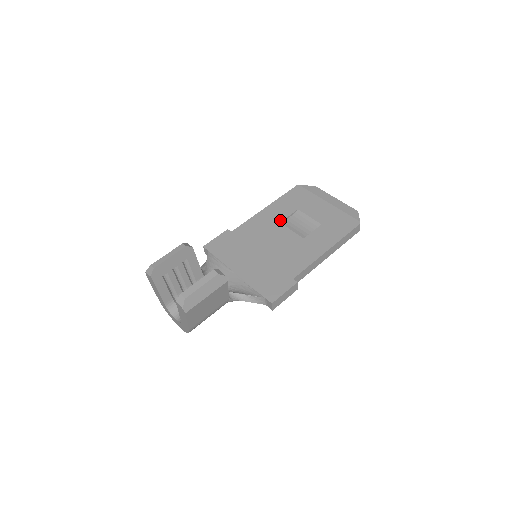
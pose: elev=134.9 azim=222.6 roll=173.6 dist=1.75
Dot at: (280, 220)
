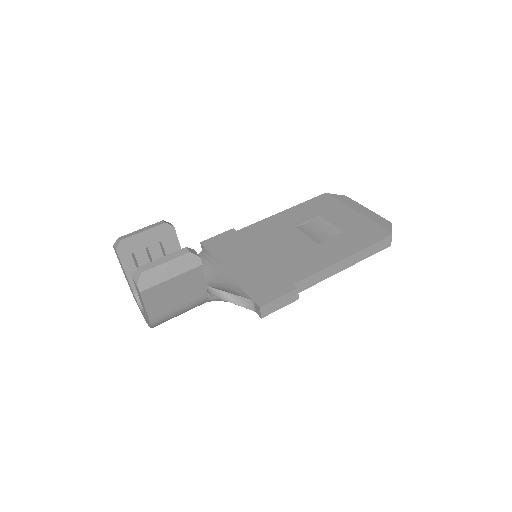
Dot at: (295, 224)
